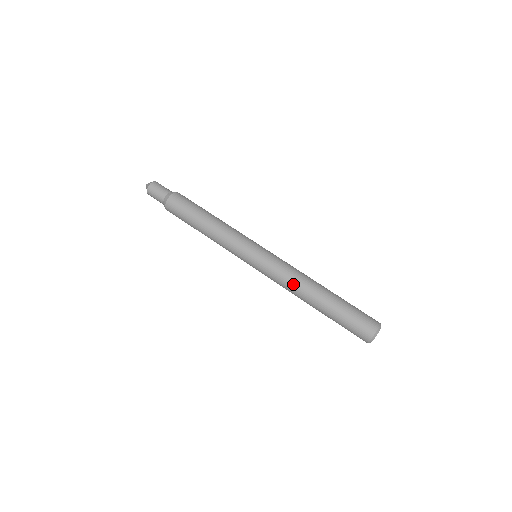
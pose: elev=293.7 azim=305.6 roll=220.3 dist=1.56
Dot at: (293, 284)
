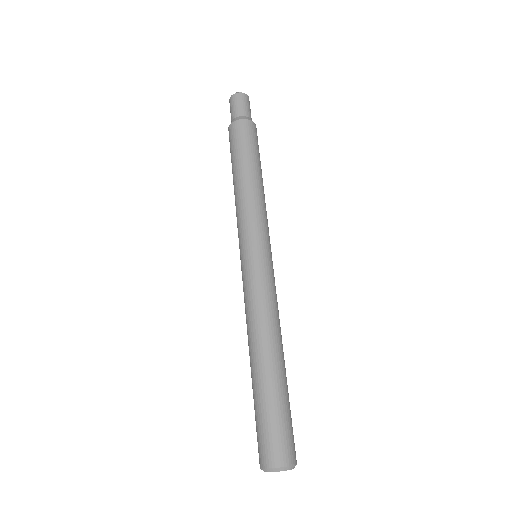
Dot at: (261, 319)
